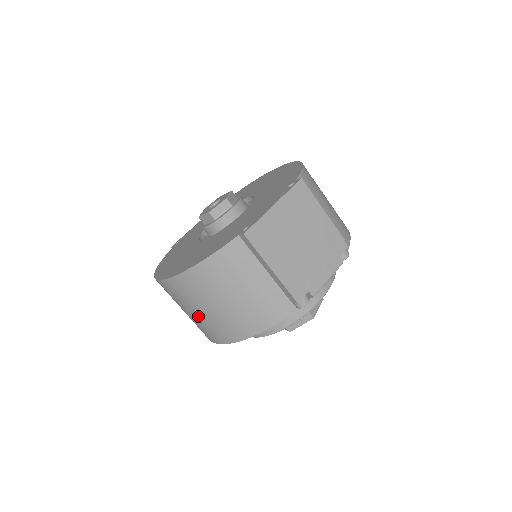
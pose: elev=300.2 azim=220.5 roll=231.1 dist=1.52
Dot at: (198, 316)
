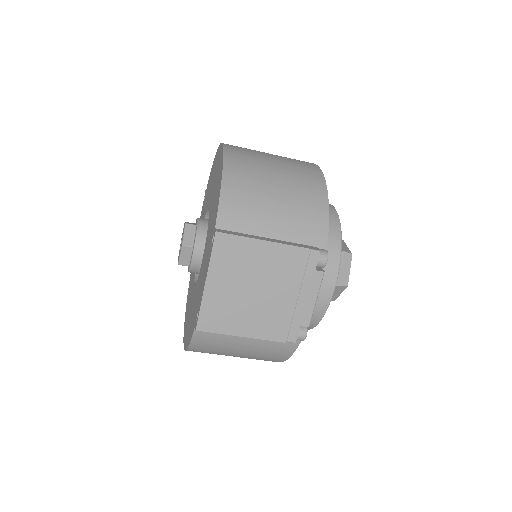
Dot at: occluded
